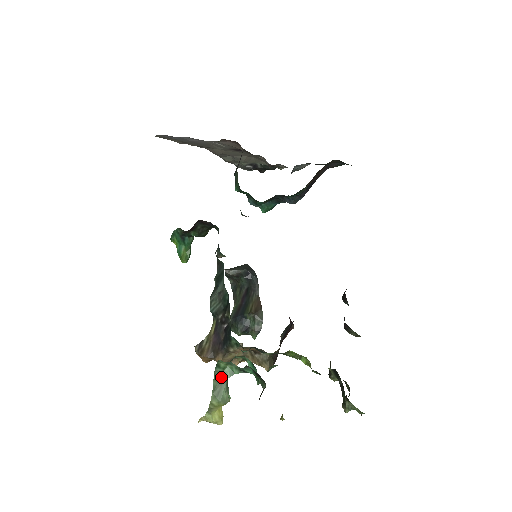
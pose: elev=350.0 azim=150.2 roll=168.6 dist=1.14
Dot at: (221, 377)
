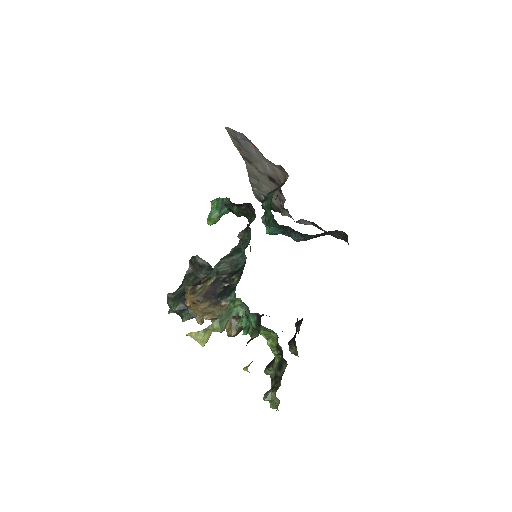
Dot at: (229, 311)
